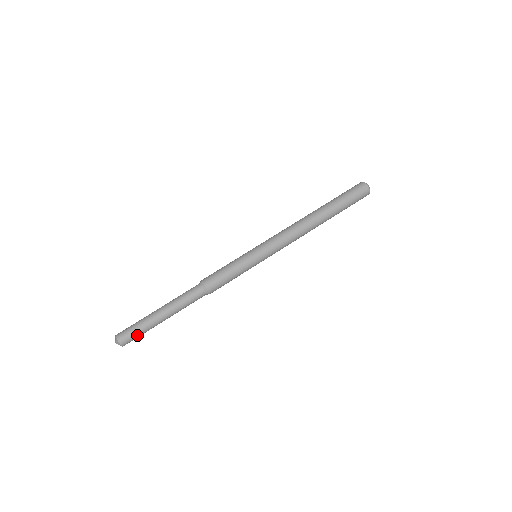
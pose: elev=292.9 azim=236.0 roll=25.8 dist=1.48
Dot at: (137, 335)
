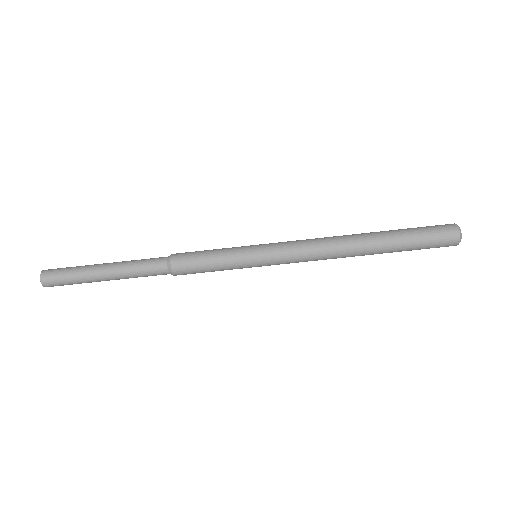
Dot at: (67, 284)
